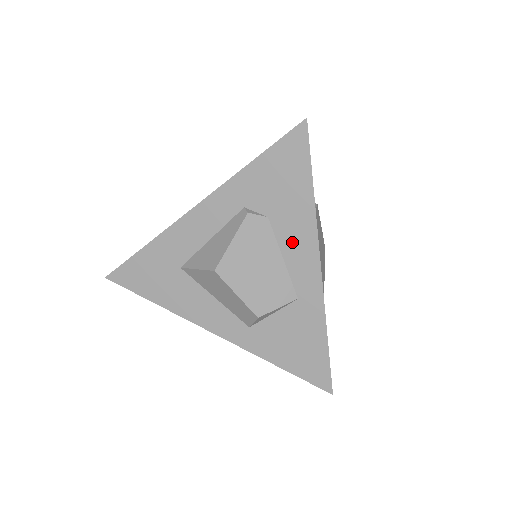
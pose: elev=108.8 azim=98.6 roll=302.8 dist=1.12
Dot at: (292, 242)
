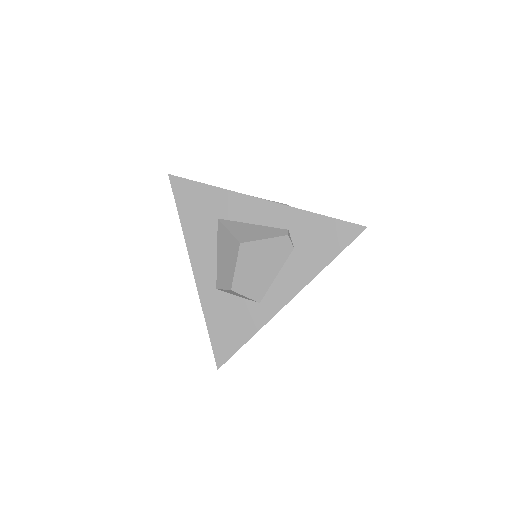
Dot at: (291, 273)
